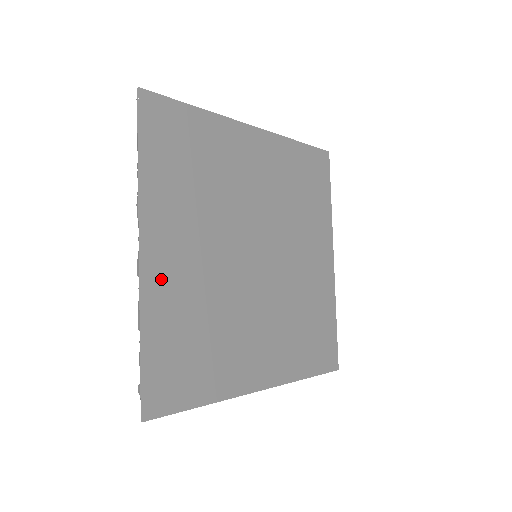
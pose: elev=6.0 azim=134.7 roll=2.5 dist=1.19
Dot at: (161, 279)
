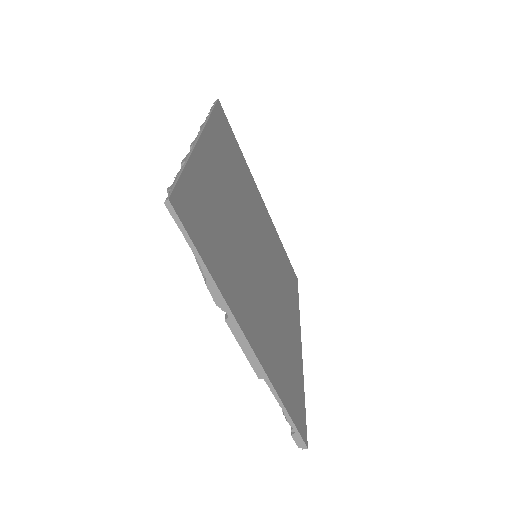
Dot at: (206, 163)
